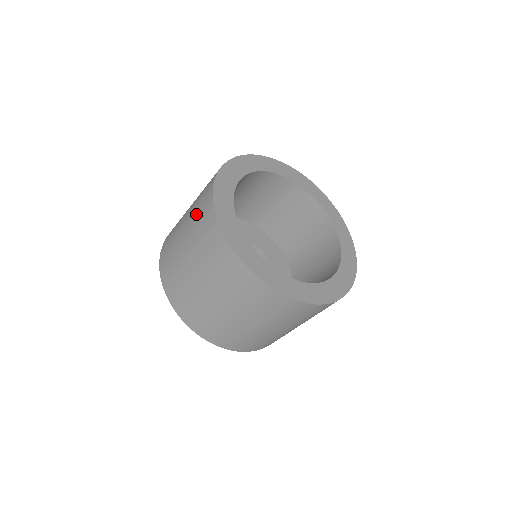
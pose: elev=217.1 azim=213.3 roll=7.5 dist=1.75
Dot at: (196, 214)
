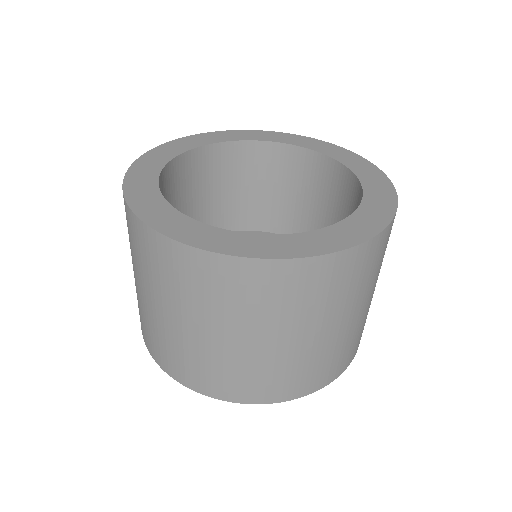
Dot at: occluded
